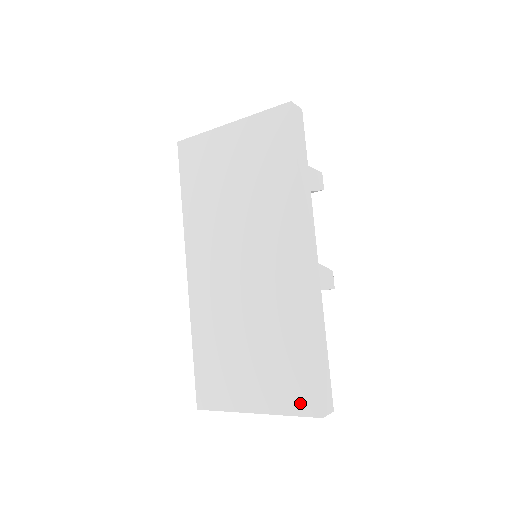
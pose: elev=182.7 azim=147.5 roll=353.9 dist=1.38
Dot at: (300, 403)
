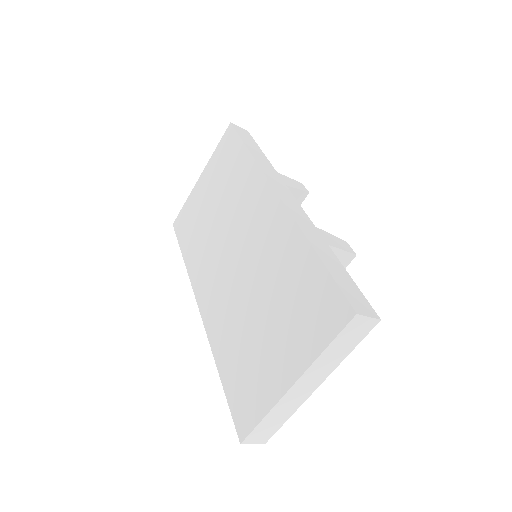
Dot at: (328, 323)
